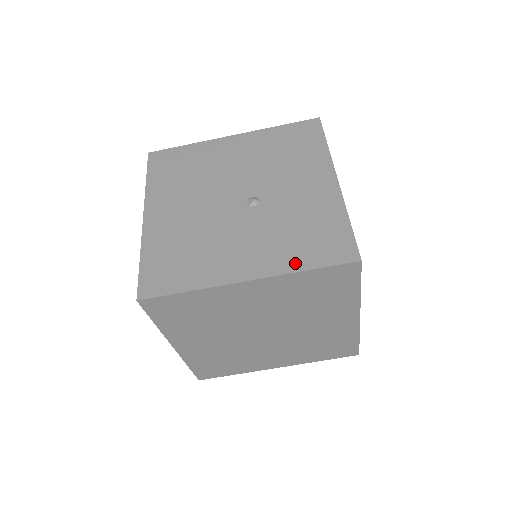
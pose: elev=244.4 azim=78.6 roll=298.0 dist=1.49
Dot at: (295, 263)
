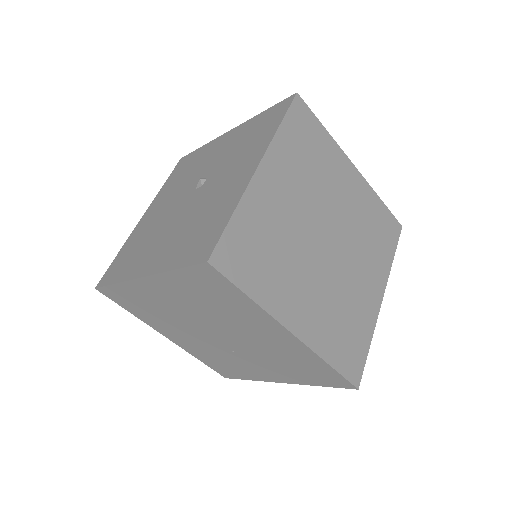
Dot at: (269, 135)
